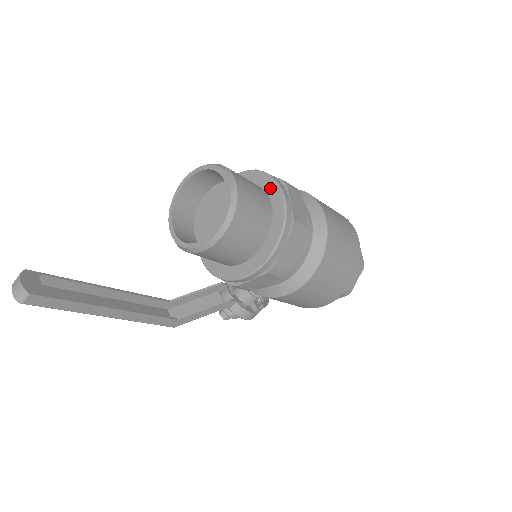
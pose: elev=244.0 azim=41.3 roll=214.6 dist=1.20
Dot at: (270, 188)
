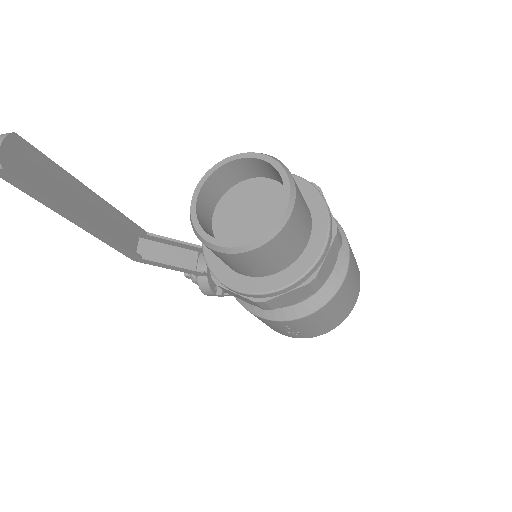
Dot at: (319, 225)
